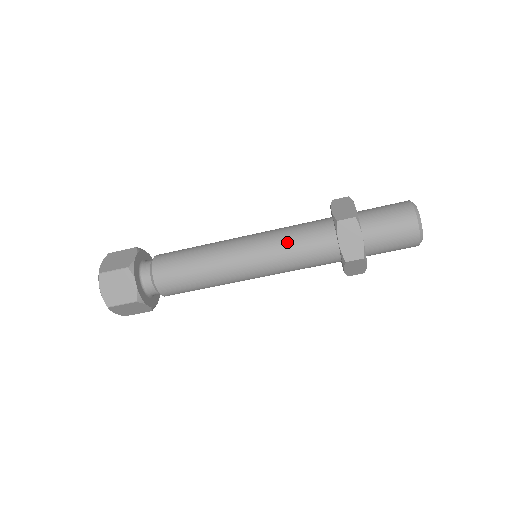
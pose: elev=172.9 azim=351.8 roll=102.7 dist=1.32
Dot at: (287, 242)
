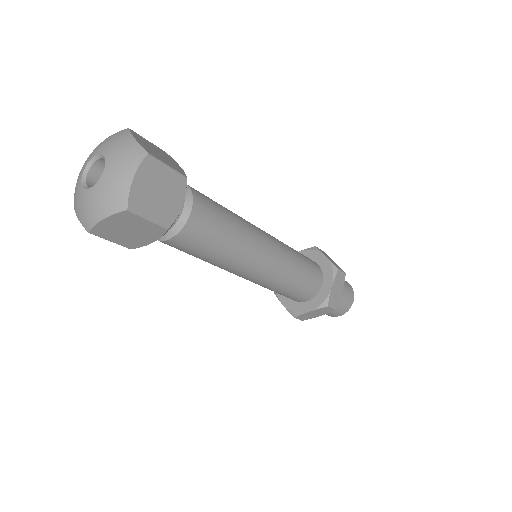
Dot at: (299, 262)
